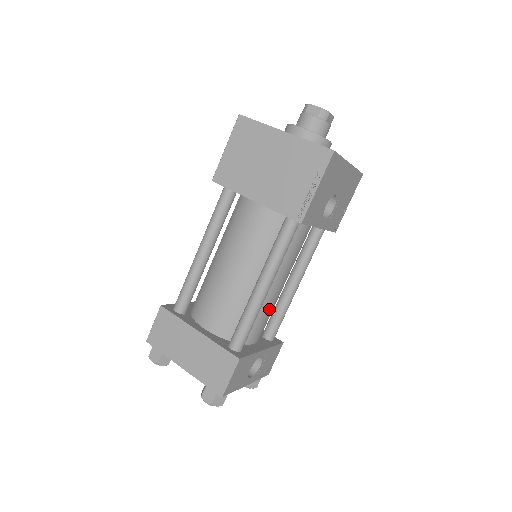
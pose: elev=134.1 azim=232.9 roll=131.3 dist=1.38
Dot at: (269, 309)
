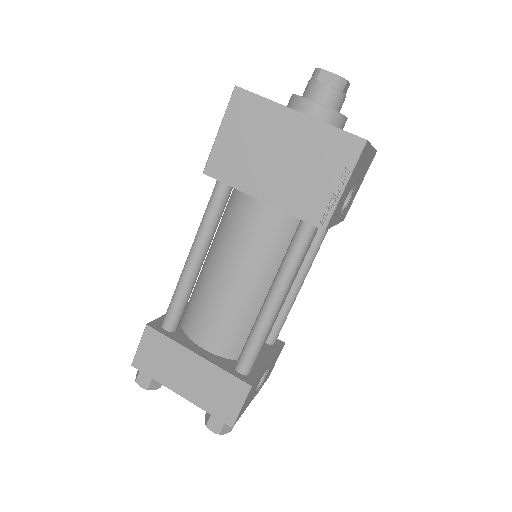
Dot at: (275, 318)
